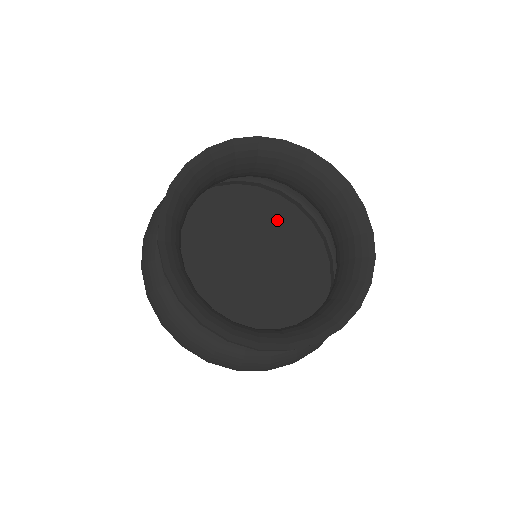
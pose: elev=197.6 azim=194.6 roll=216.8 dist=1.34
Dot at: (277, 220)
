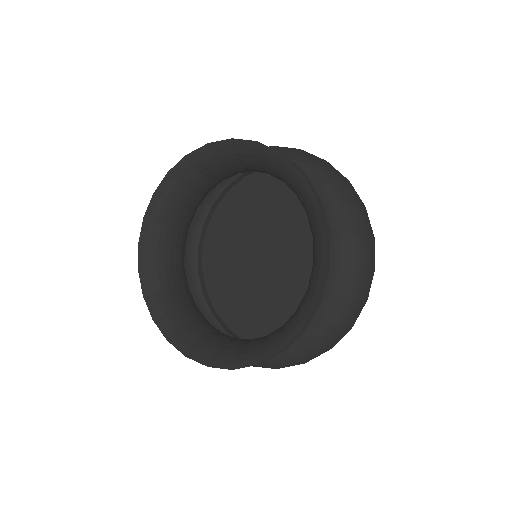
Dot at: occluded
